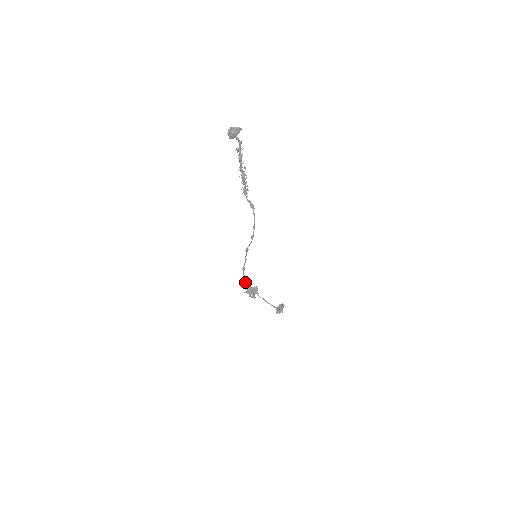
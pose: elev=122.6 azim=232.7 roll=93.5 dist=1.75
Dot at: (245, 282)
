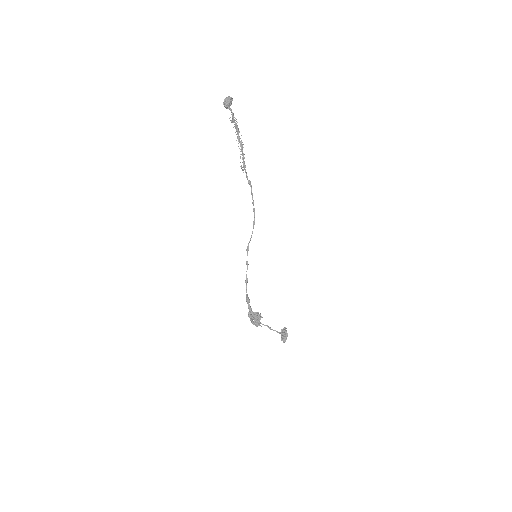
Dot at: occluded
